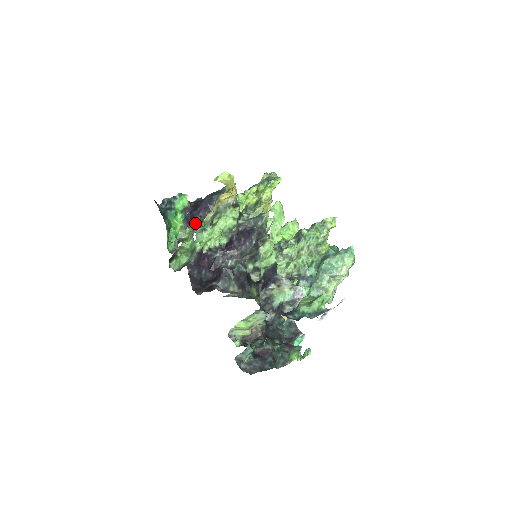
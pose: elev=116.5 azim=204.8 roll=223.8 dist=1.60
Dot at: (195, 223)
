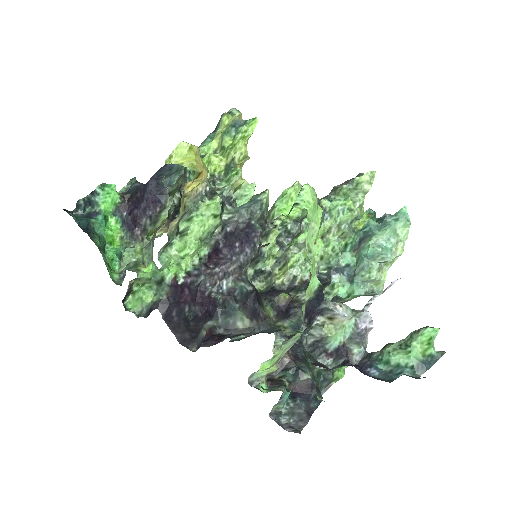
Dot at: (143, 228)
